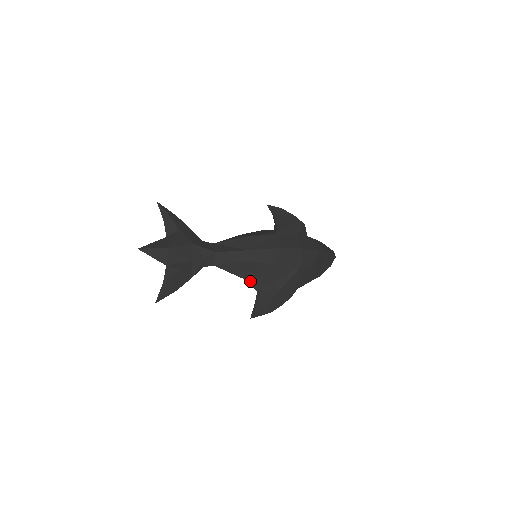
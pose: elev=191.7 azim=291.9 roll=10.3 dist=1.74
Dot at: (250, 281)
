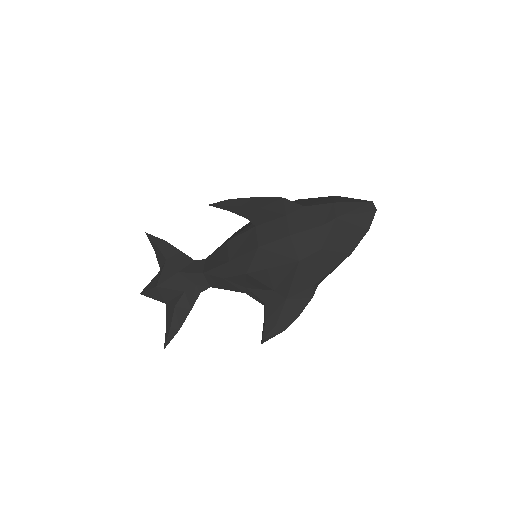
Dot at: (252, 294)
